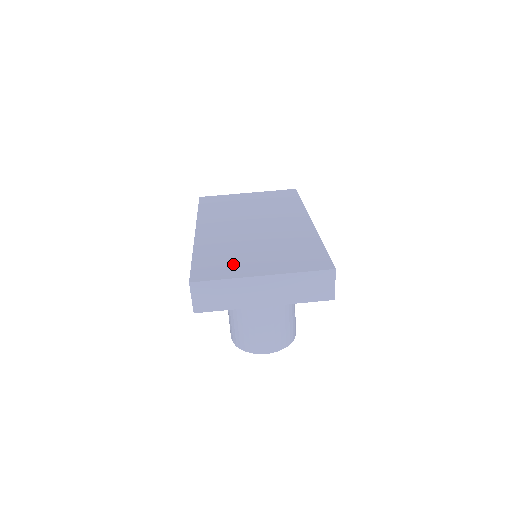
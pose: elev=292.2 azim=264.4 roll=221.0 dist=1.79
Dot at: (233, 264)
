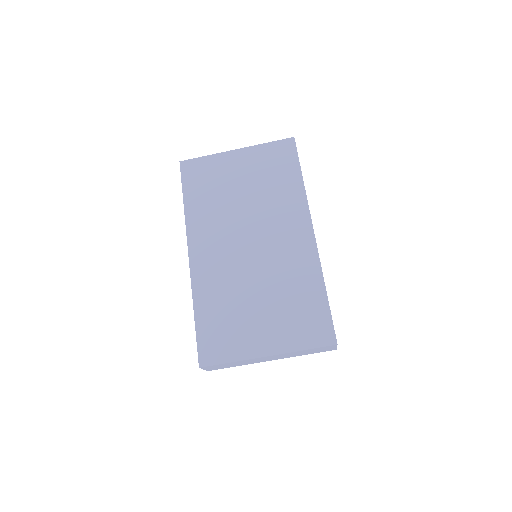
Dot at: (237, 333)
